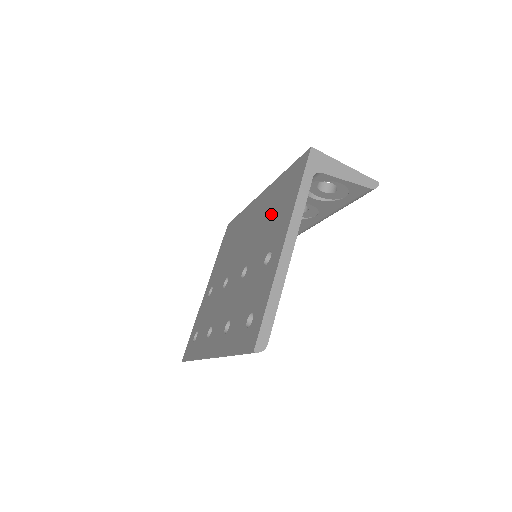
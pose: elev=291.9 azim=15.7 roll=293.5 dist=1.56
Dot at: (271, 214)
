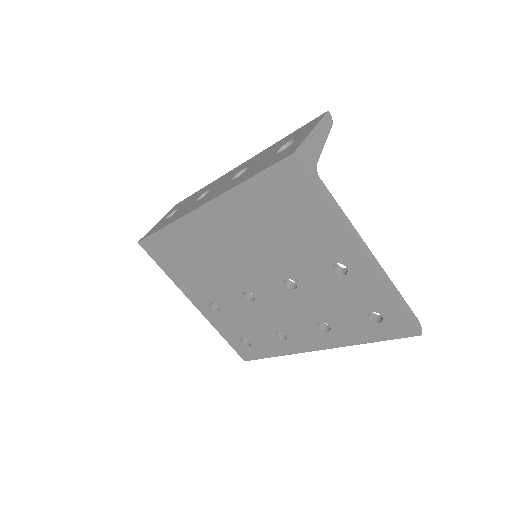
Dot at: (280, 230)
